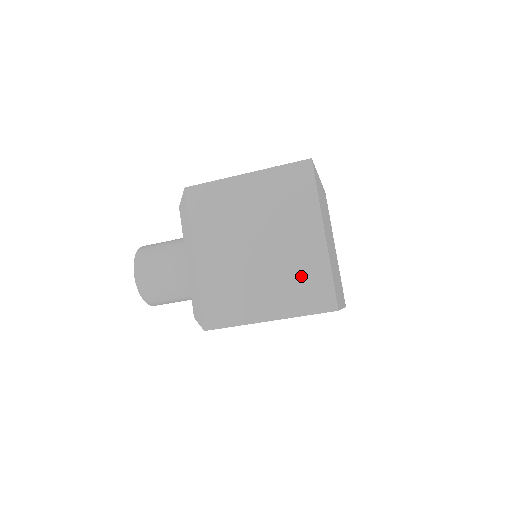
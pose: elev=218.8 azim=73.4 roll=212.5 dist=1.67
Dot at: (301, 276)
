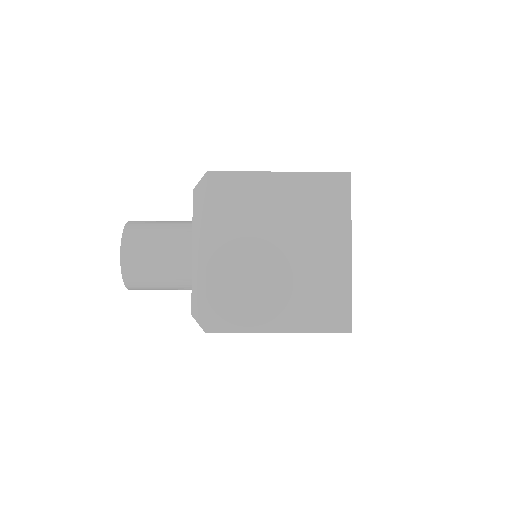
Dot at: (320, 292)
